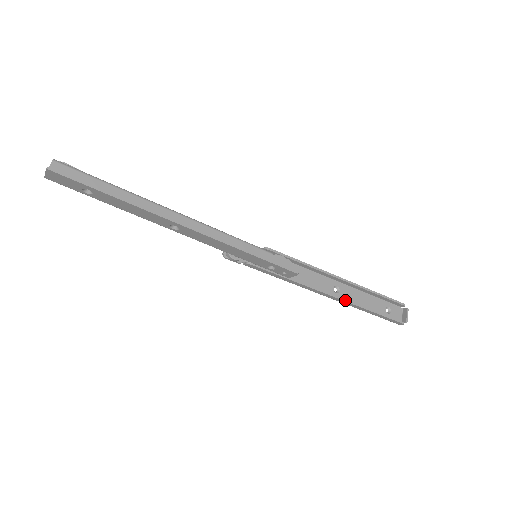
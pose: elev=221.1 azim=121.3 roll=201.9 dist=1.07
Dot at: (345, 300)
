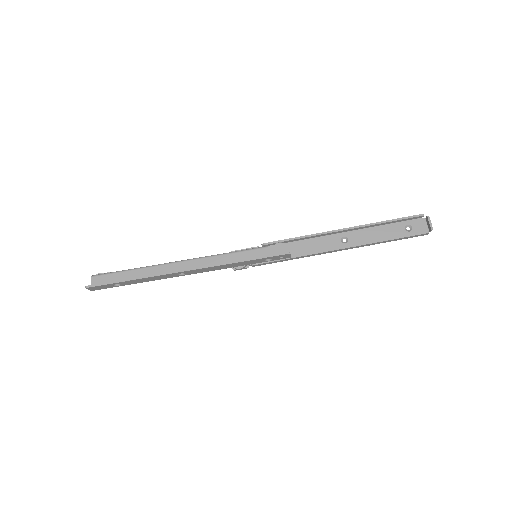
Dot at: (354, 246)
